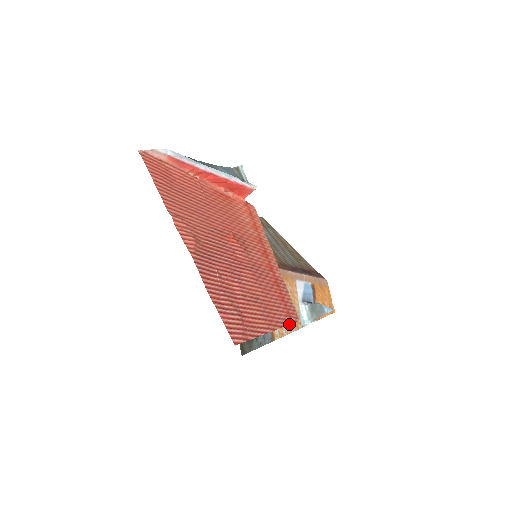
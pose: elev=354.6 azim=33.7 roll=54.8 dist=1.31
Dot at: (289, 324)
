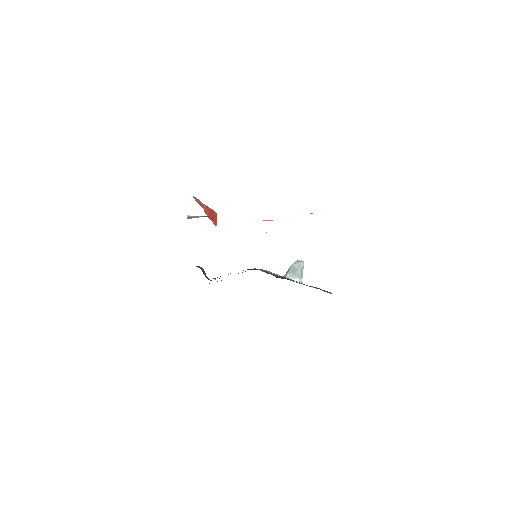
Dot at: occluded
